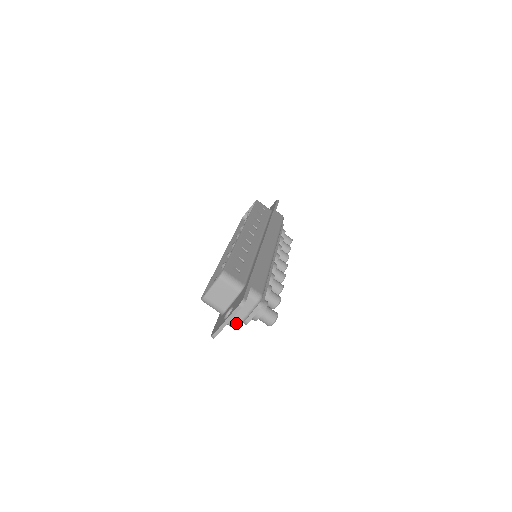
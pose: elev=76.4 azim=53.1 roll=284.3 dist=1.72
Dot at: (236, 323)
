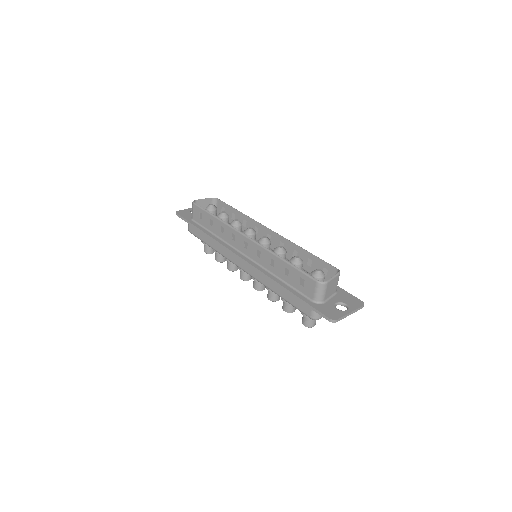
Dot at: occluded
